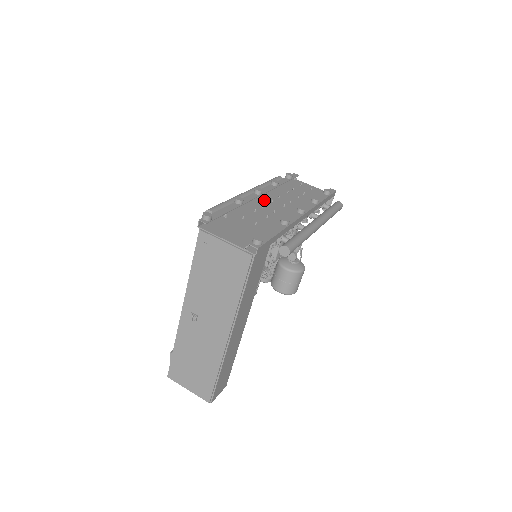
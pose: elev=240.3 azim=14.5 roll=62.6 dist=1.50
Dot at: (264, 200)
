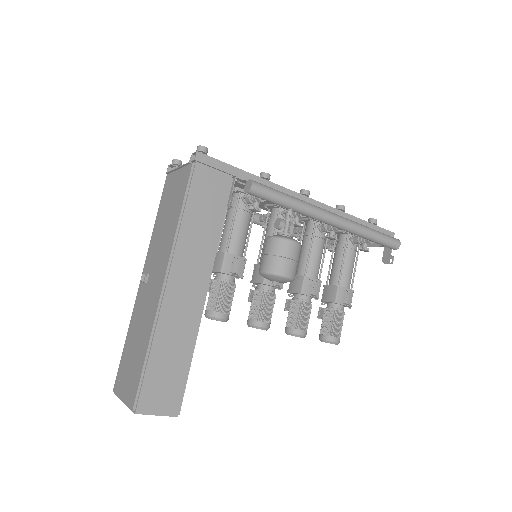
Dot at: occluded
